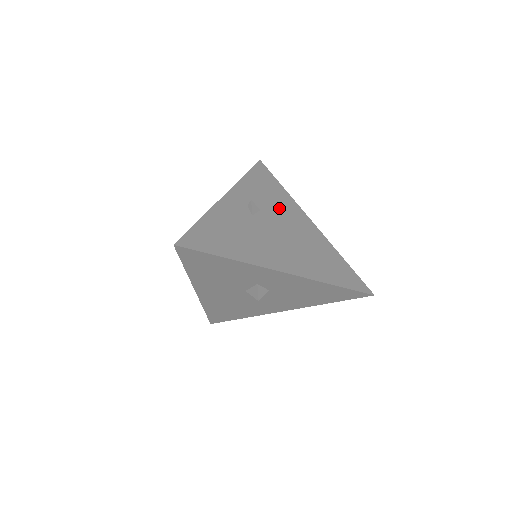
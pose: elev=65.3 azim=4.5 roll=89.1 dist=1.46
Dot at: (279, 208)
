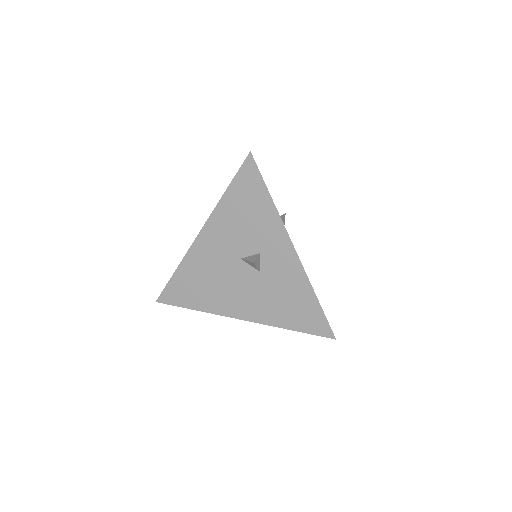
Dot at: occluded
